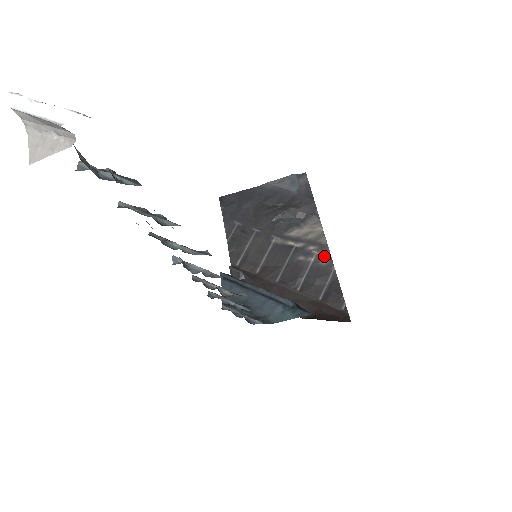
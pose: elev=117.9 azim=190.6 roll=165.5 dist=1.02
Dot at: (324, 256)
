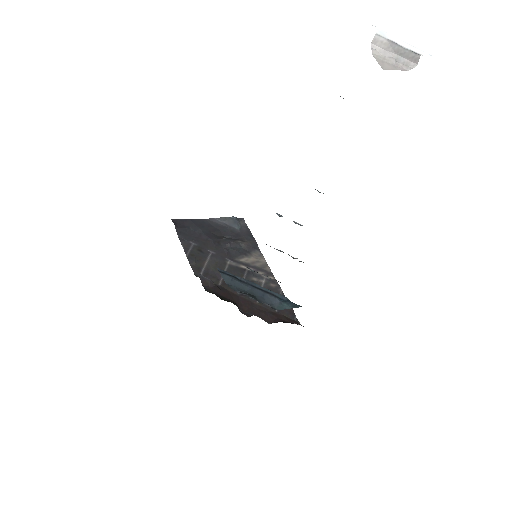
Dot at: (272, 280)
